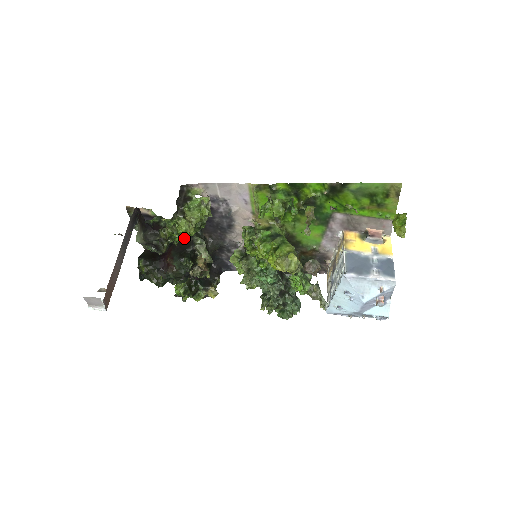
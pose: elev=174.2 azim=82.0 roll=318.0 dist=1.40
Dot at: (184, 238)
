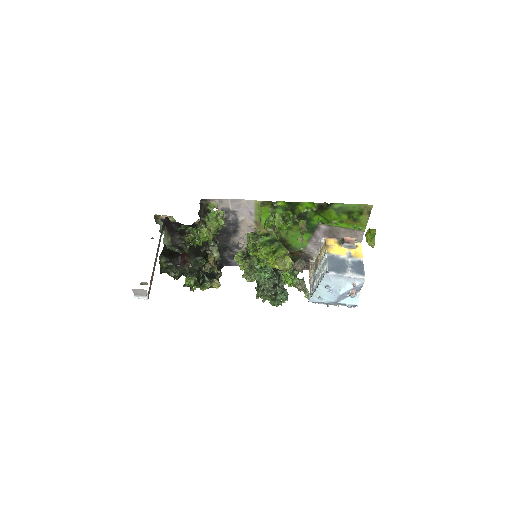
Dot at: occluded
